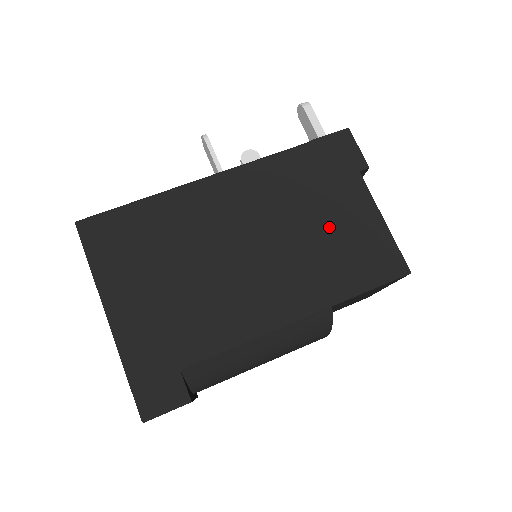
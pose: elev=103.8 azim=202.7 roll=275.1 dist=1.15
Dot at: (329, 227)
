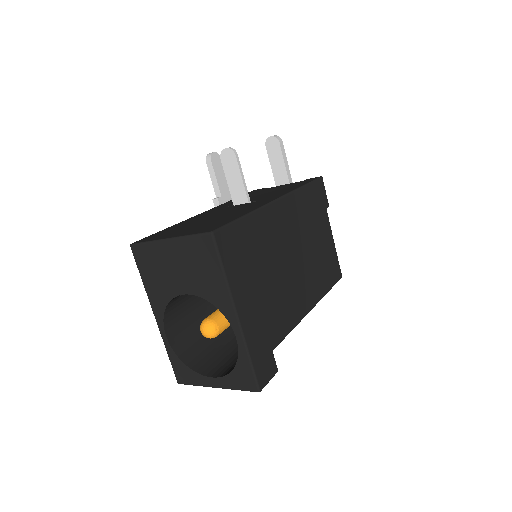
Dot at: (319, 246)
